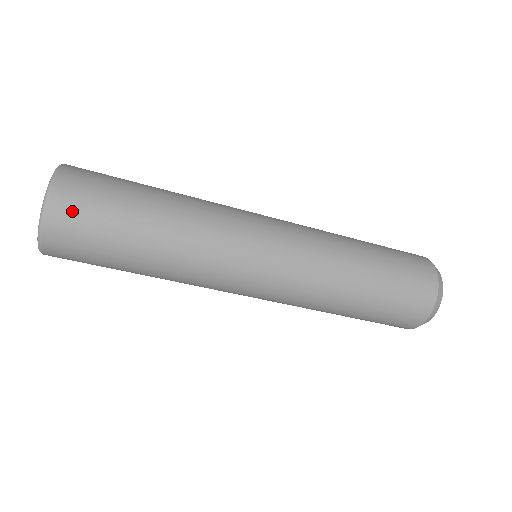
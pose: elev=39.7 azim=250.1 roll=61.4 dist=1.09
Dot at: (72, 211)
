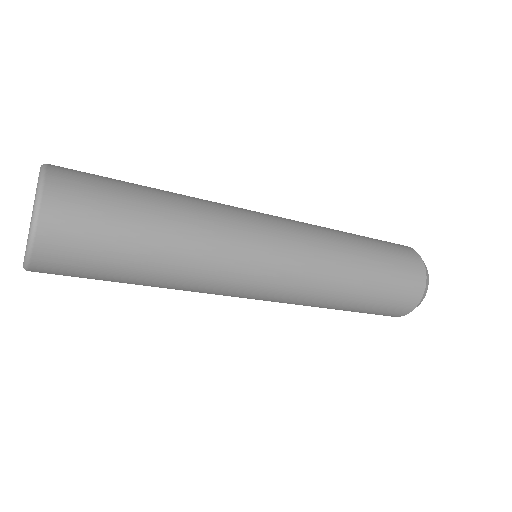
Dot at: (73, 192)
